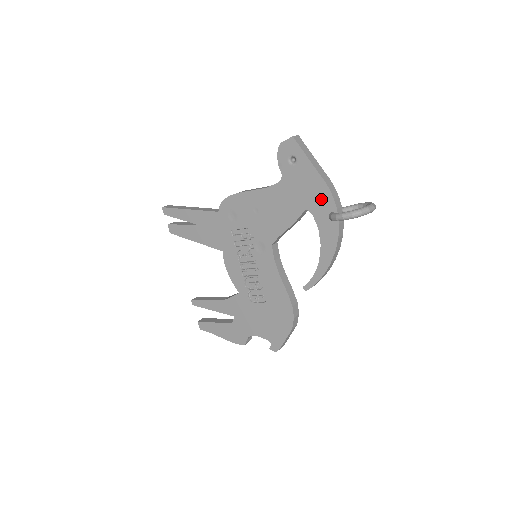
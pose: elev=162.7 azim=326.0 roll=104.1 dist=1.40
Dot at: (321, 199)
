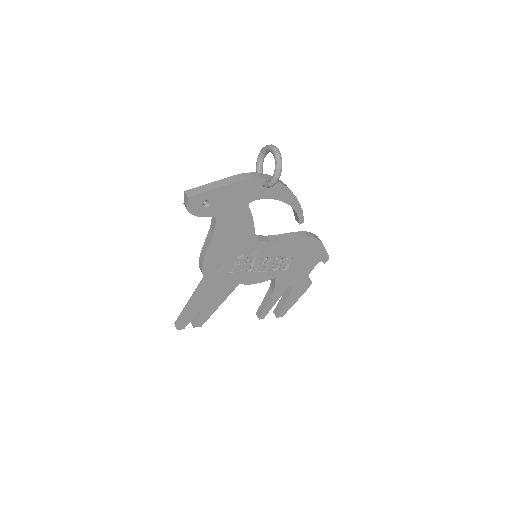
Dot at: (248, 189)
